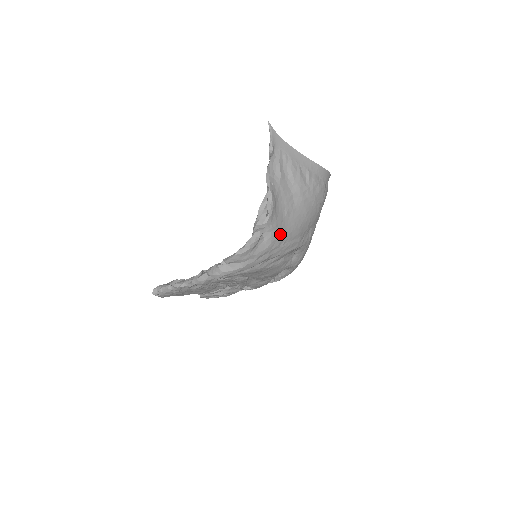
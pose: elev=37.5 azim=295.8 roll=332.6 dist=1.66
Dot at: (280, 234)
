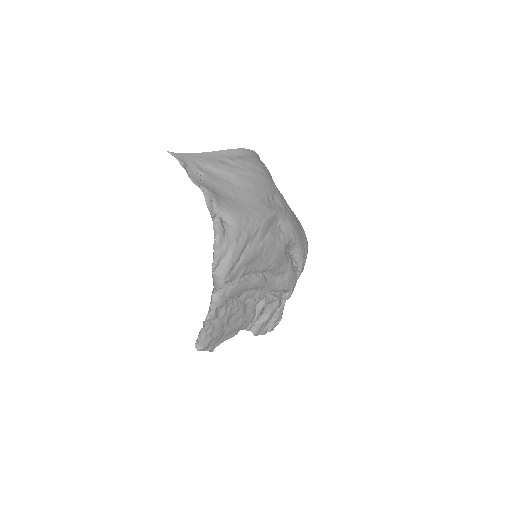
Dot at: (240, 211)
